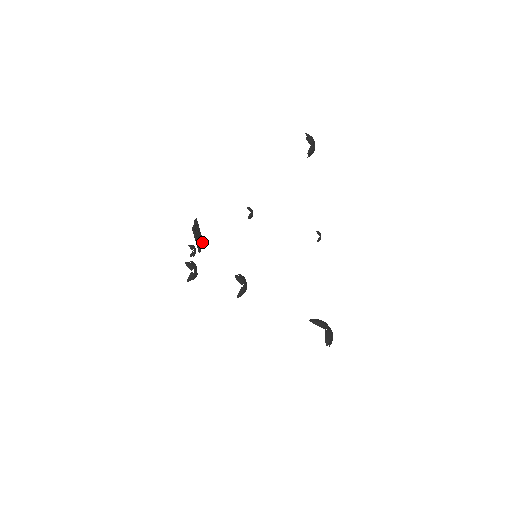
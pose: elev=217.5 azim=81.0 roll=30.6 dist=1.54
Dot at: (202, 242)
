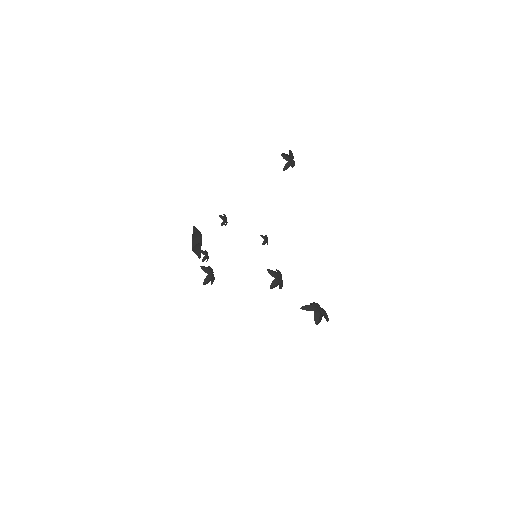
Dot at: (194, 249)
